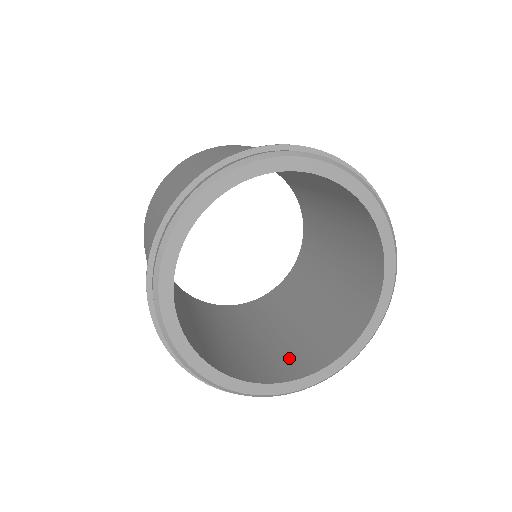
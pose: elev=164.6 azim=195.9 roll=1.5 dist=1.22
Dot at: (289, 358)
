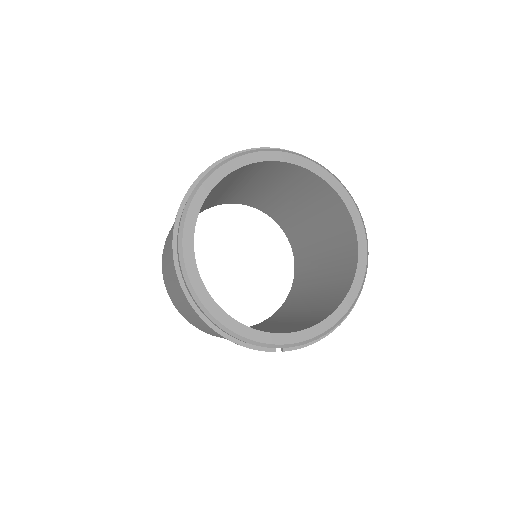
Dot at: (289, 329)
